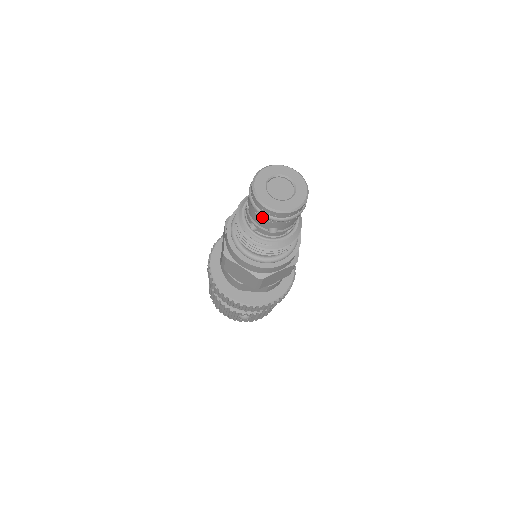
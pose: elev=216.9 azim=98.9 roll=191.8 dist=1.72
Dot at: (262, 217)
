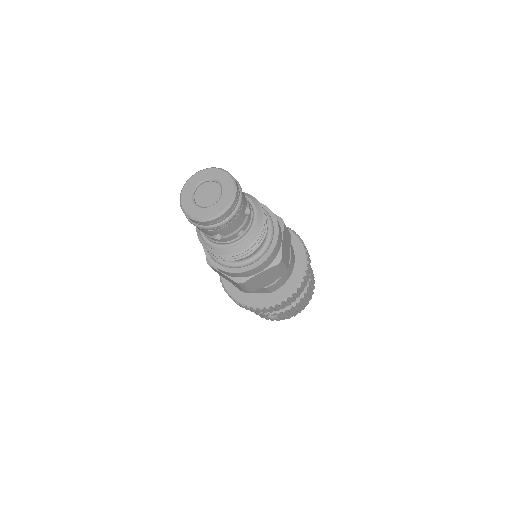
Dot at: occluded
